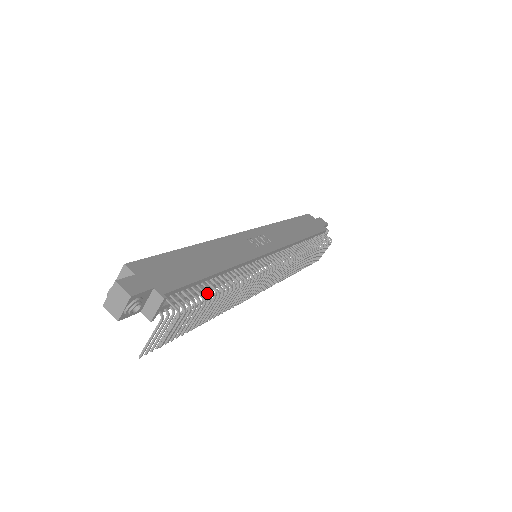
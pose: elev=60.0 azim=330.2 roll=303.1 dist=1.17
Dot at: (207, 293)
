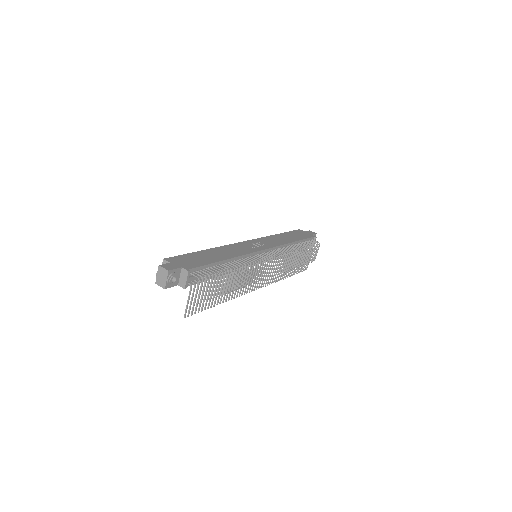
Dot at: (217, 270)
